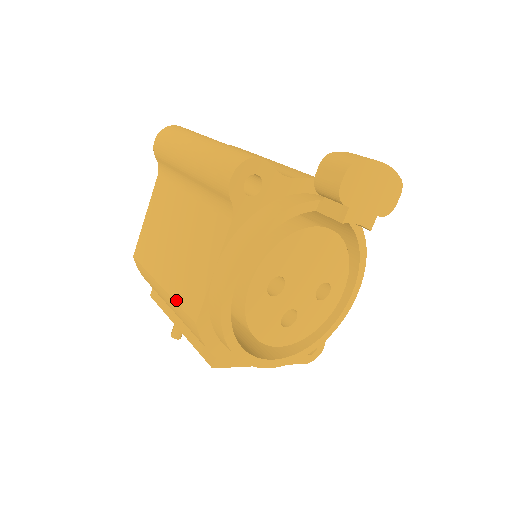
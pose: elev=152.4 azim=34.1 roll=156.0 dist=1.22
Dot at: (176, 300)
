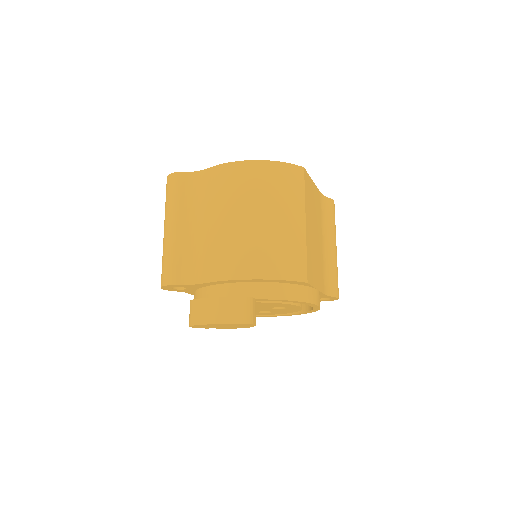
Dot at: occluded
